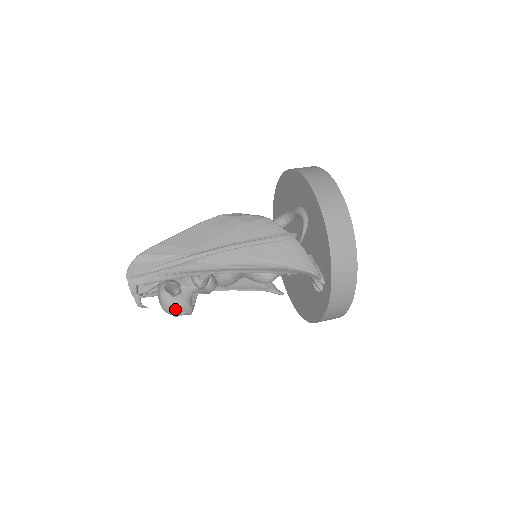
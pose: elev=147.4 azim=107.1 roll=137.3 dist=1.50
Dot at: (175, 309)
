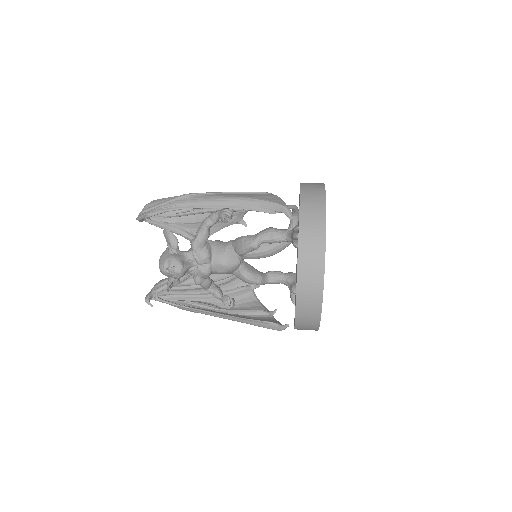
Dot at: (168, 263)
